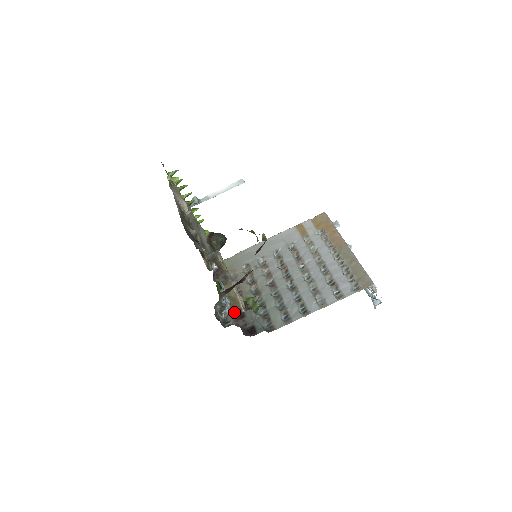
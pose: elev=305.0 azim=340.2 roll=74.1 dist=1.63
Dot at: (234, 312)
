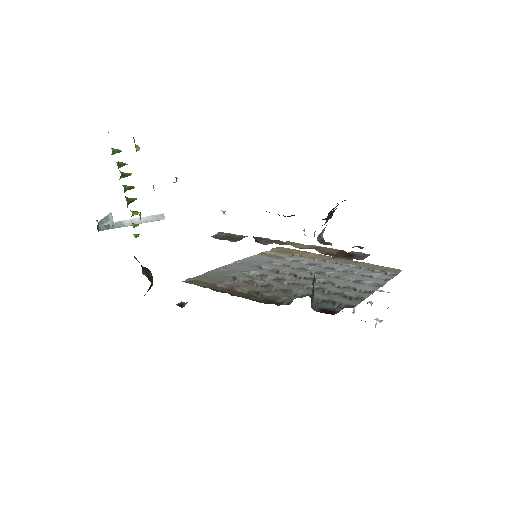
Dot at: (334, 254)
